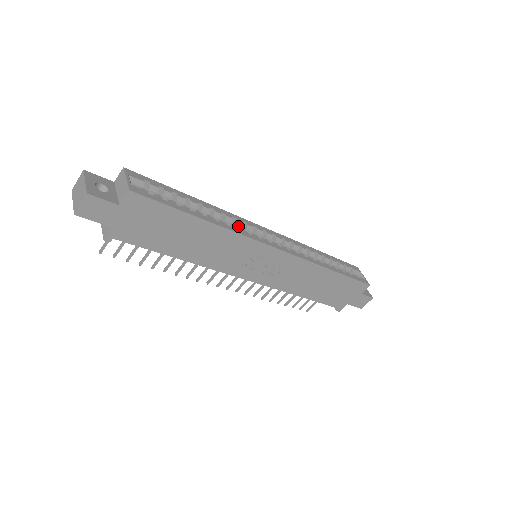
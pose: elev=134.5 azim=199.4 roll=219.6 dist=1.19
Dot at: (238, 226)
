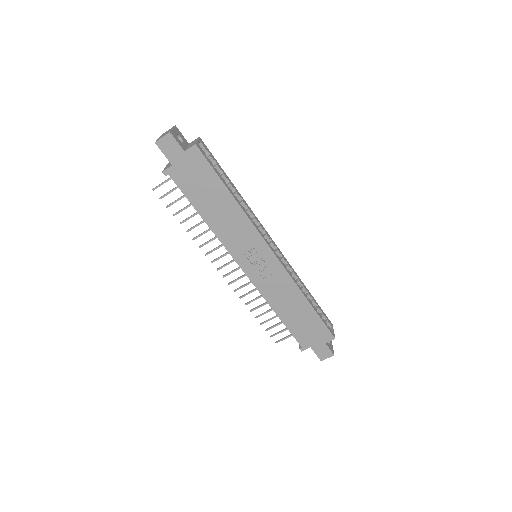
Dot at: occluded
